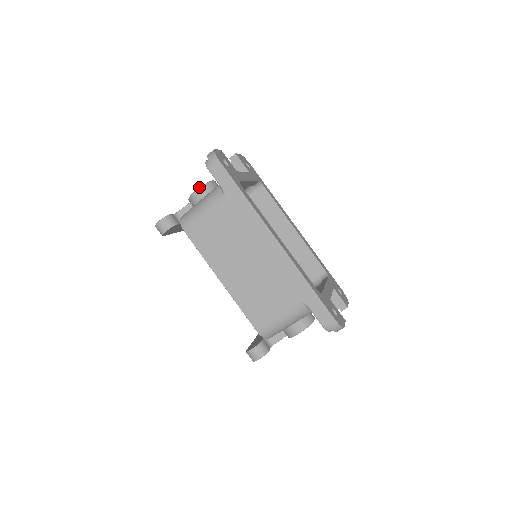
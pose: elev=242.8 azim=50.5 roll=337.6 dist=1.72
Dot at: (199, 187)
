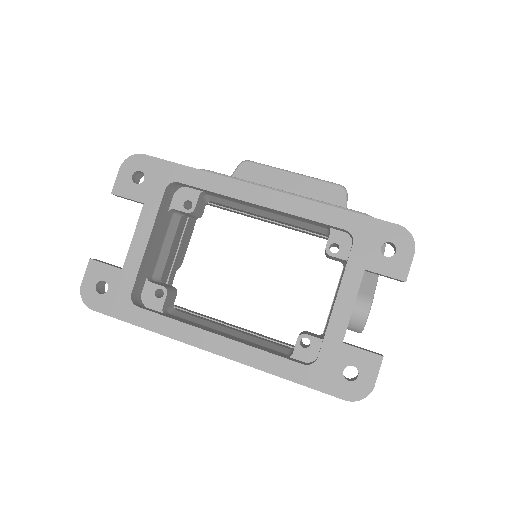
Dot at: occluded
